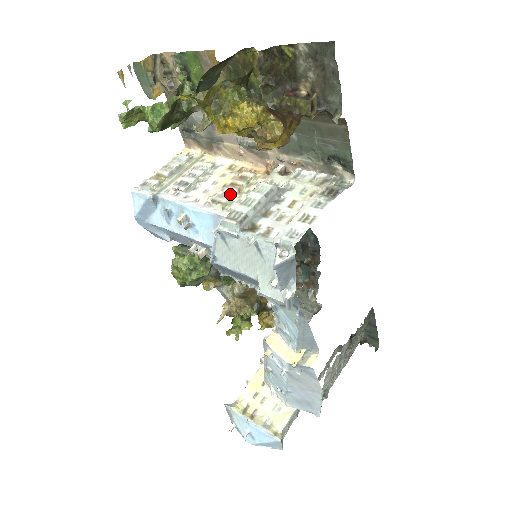
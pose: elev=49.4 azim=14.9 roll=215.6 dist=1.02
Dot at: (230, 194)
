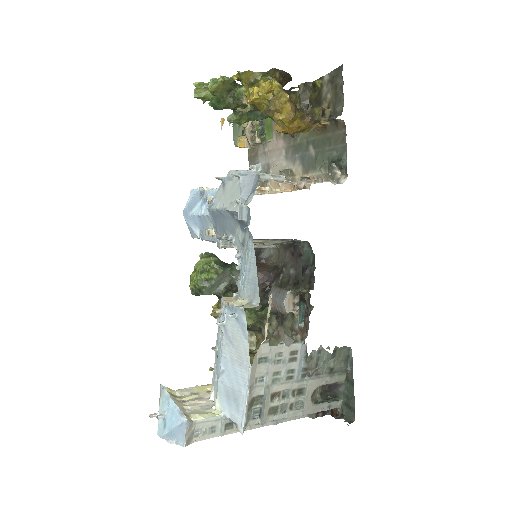
Dot at: occluded
